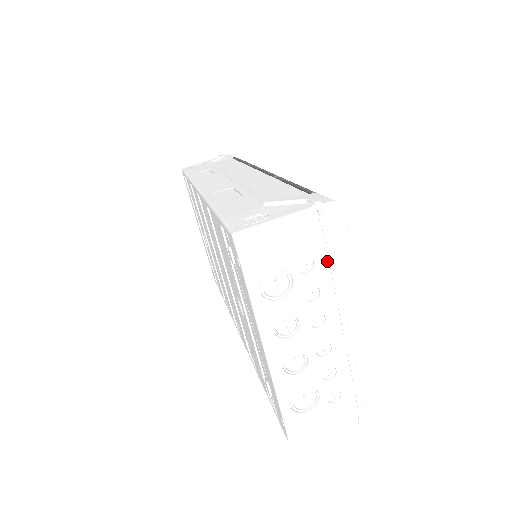
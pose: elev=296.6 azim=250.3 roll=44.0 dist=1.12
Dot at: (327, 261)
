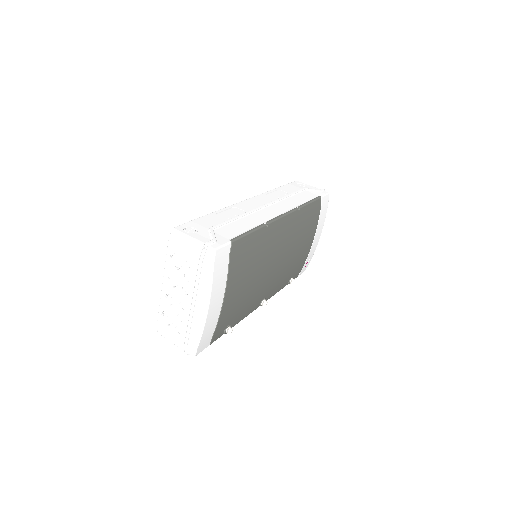
Dot at: (197, 270)
